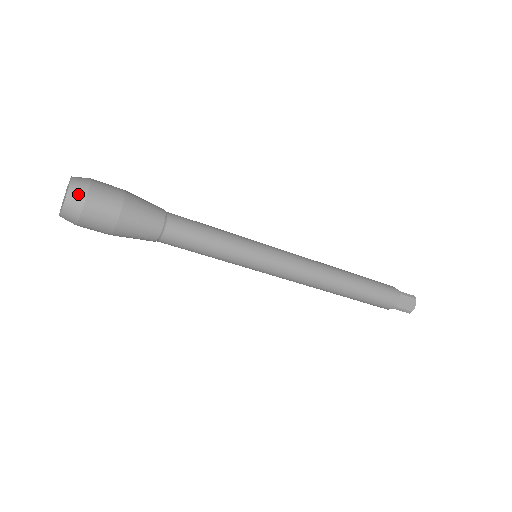
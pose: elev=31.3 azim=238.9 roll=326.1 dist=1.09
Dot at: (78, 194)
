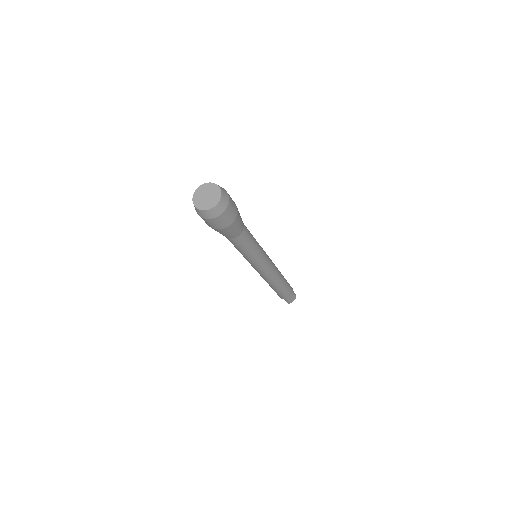
Dot at: (223, 206)
